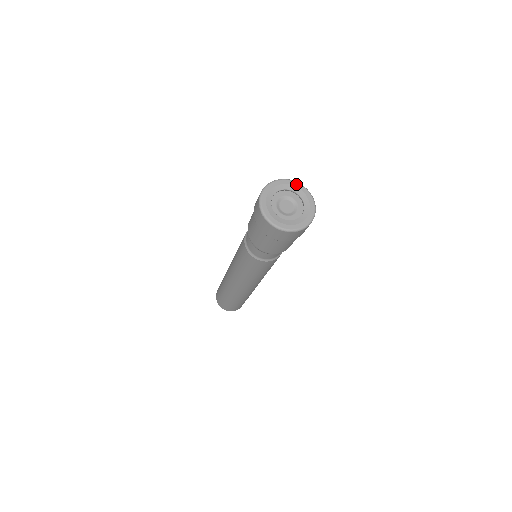
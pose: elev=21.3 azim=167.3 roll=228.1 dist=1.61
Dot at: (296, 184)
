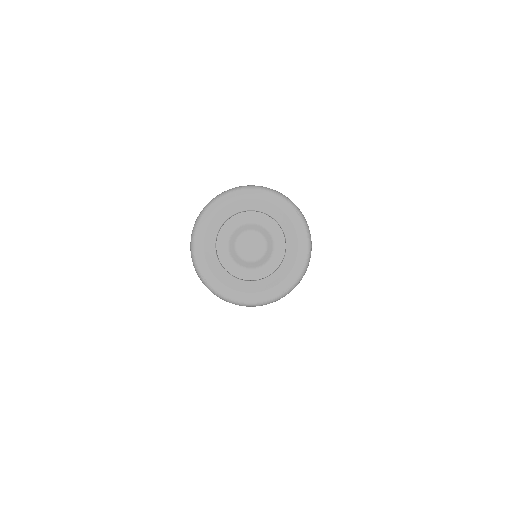
Dot at: (218, 204)
